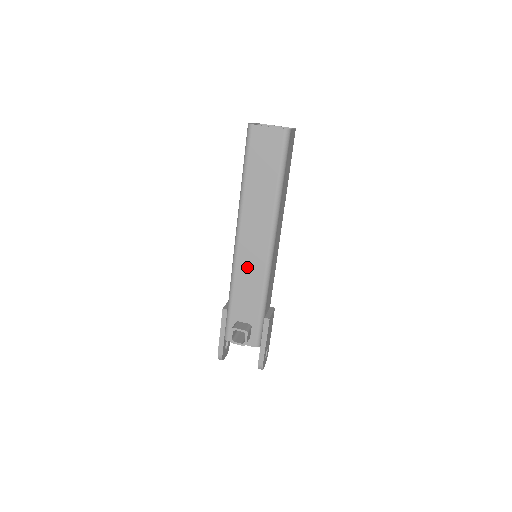
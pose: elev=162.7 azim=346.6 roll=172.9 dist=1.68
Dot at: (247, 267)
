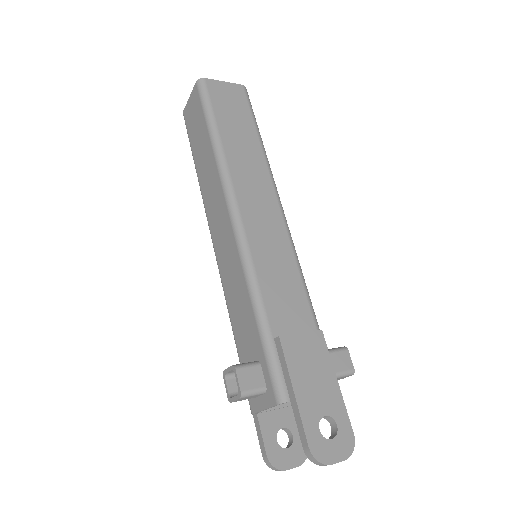
Dot at: (227, 268)
